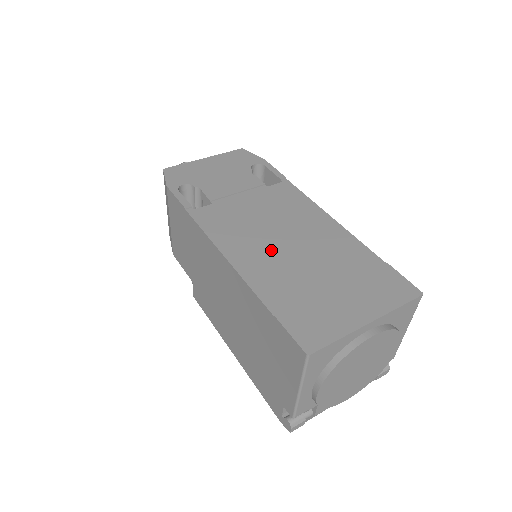
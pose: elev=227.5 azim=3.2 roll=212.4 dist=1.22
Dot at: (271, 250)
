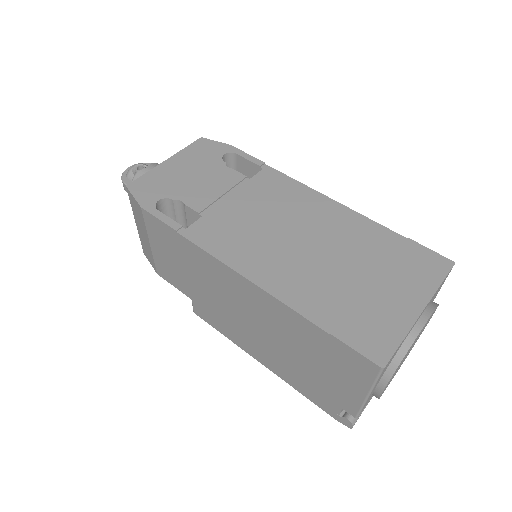
Dot at: (290, 256)
